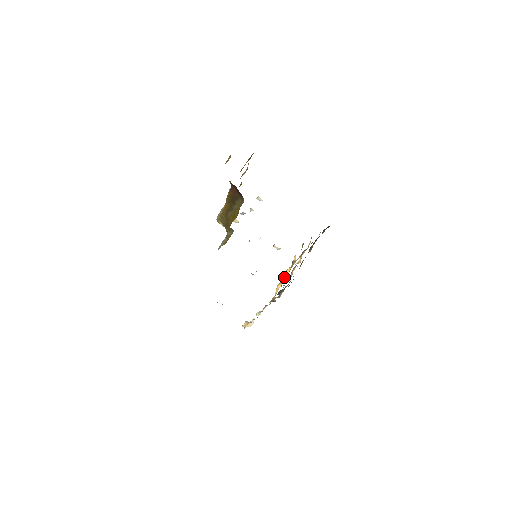
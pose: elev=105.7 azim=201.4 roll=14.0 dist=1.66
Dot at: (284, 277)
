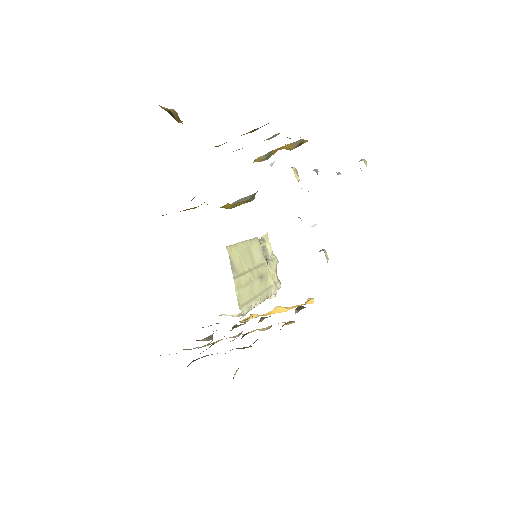
Dot at: occluded
